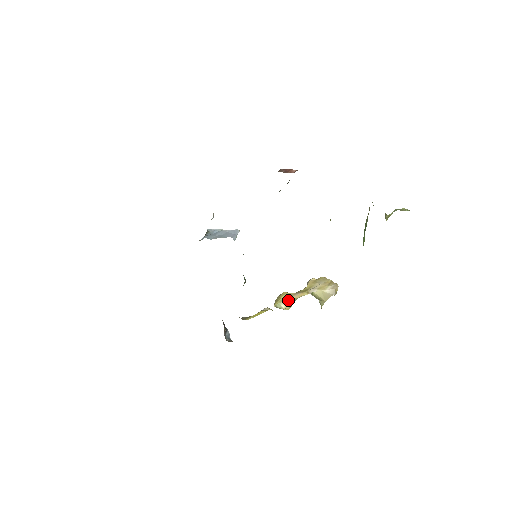
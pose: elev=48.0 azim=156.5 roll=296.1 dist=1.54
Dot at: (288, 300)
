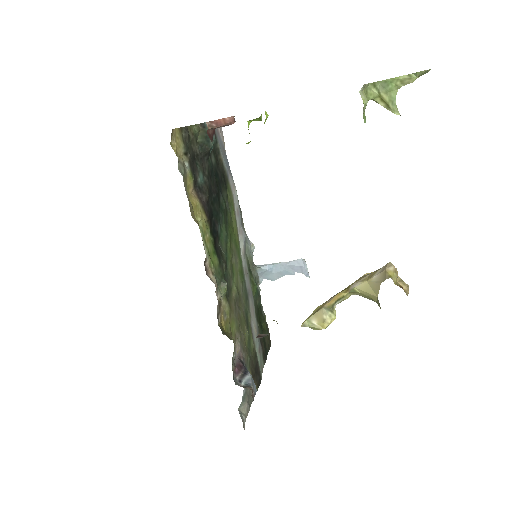
Dot at: (320, 311)
